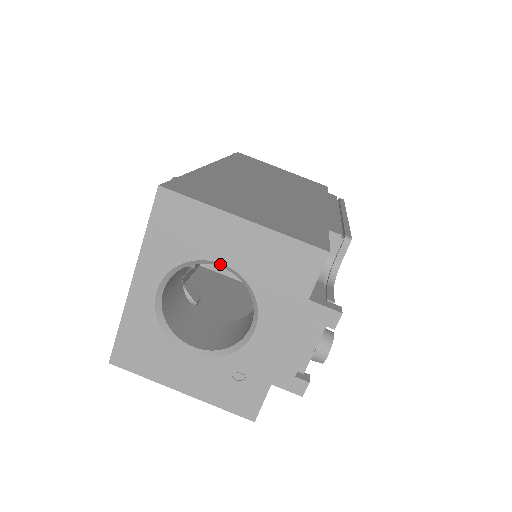
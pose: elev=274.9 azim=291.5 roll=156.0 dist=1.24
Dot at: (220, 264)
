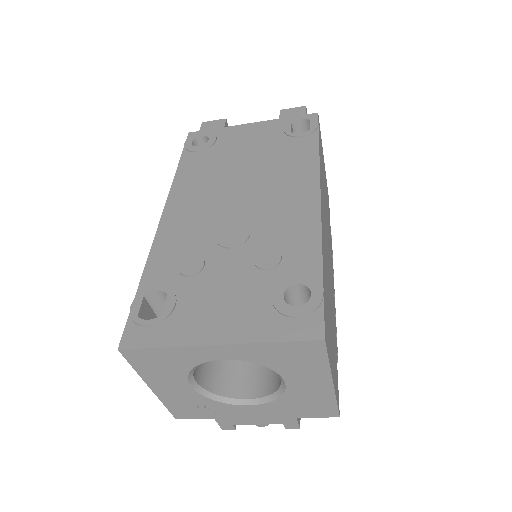
Dot at: (284, 381)
